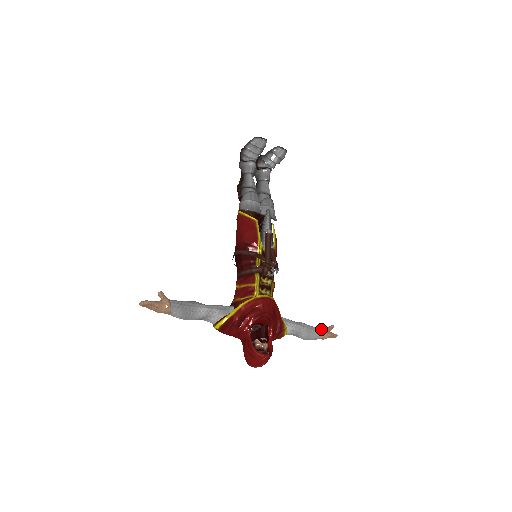
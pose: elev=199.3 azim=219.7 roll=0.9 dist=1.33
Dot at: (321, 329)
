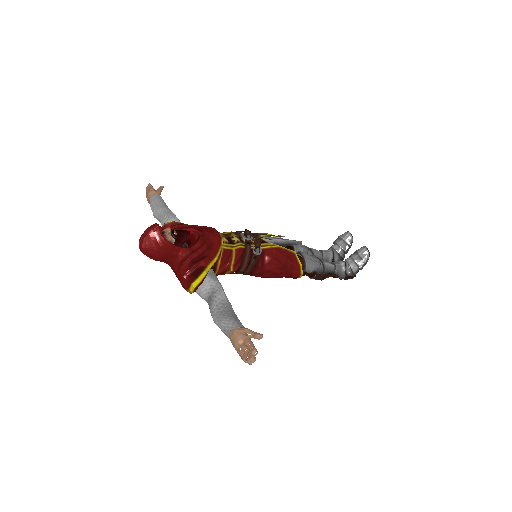
Dot at: (244, 327)
